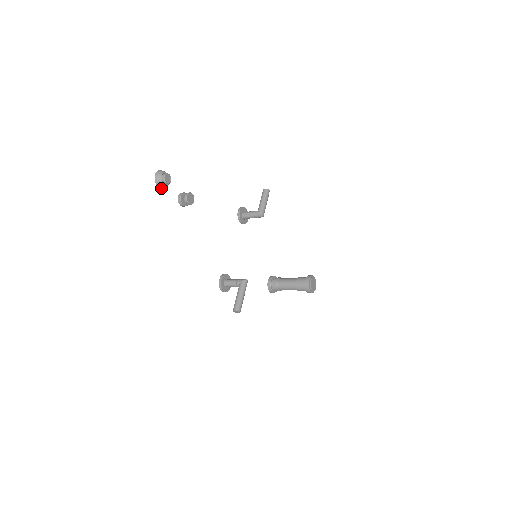
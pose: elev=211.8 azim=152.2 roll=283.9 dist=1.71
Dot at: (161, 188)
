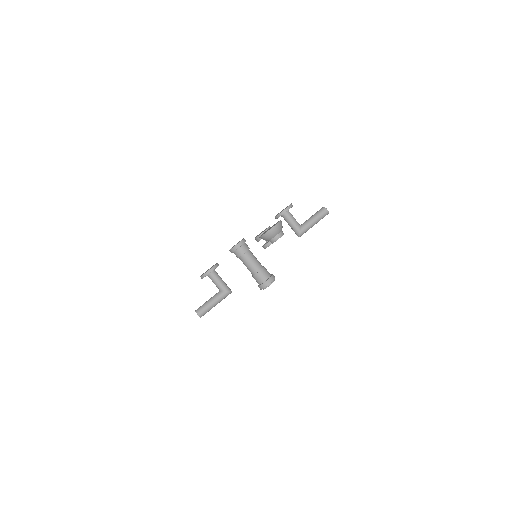
Dot at: (260, 237)
